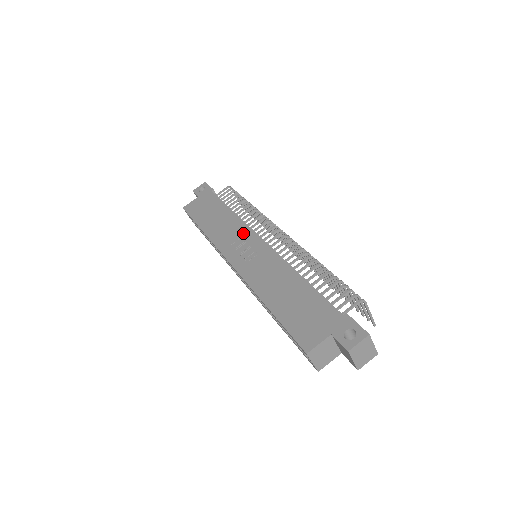
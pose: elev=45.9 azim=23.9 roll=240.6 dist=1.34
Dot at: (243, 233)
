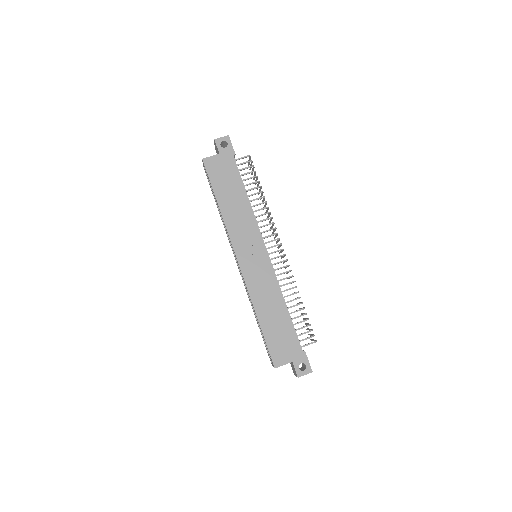
Dot at: (254, 235)
